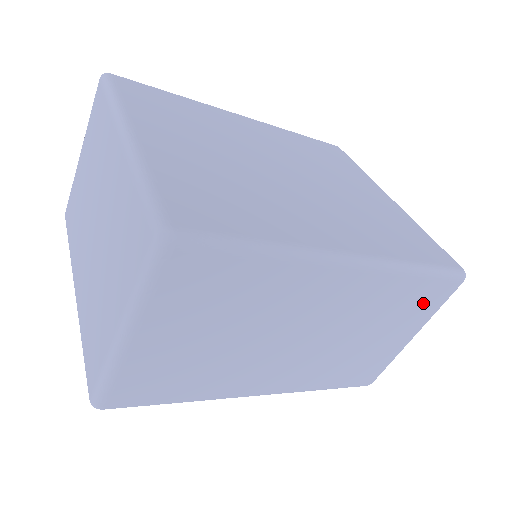
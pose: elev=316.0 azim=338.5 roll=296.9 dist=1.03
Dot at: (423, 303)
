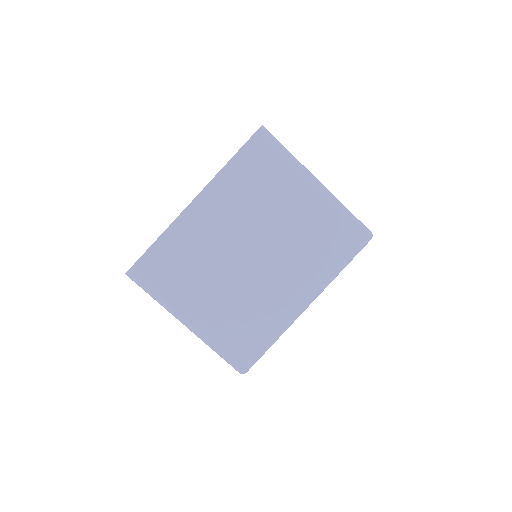
Dot at: occluded
